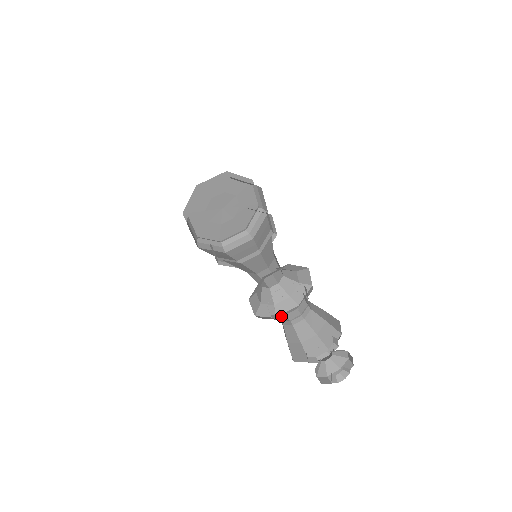
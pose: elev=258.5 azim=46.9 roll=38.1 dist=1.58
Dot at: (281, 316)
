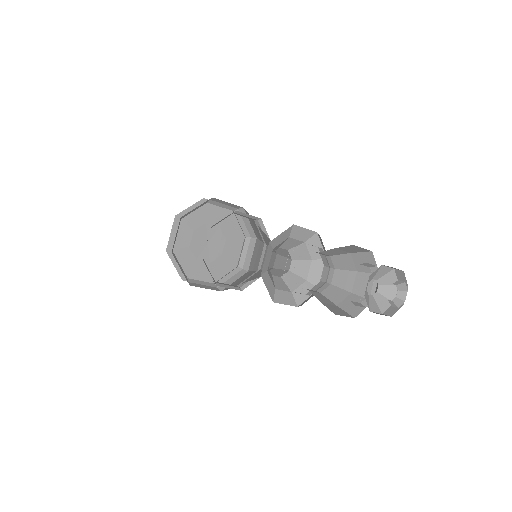
Dot at: (314, 286)
